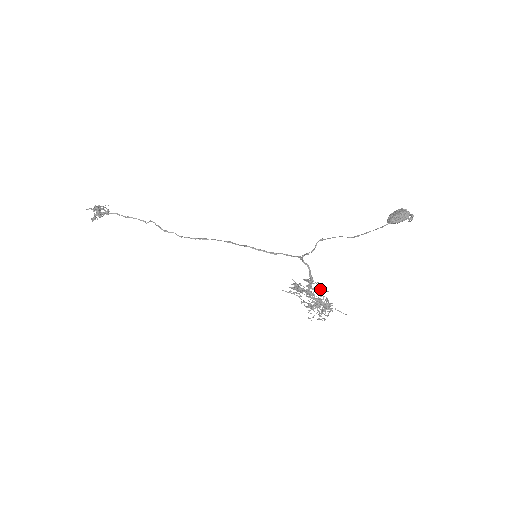
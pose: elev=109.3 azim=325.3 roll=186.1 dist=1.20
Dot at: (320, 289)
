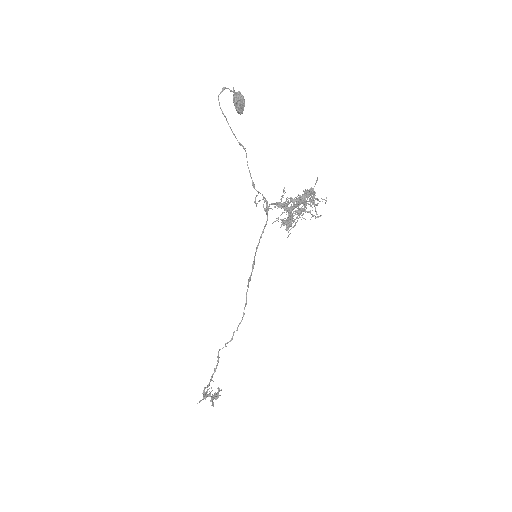
Dot at: (282, 196)
